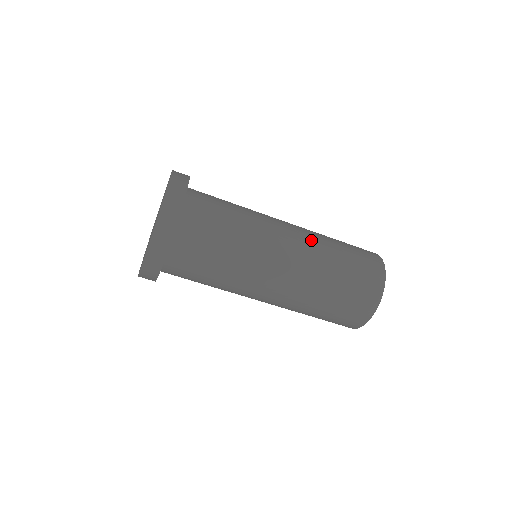
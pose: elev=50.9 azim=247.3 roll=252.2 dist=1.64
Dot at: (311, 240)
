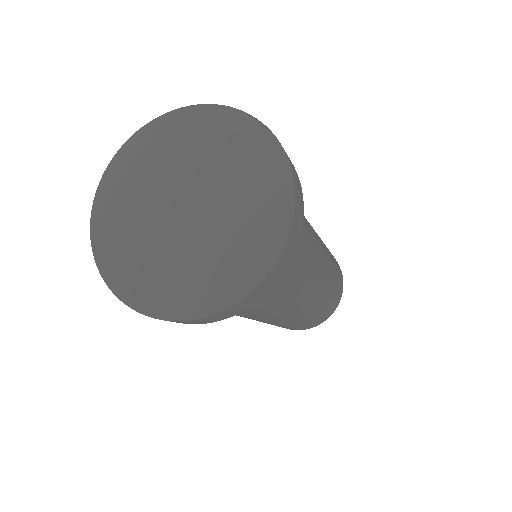
Dot at: (328, 270)
